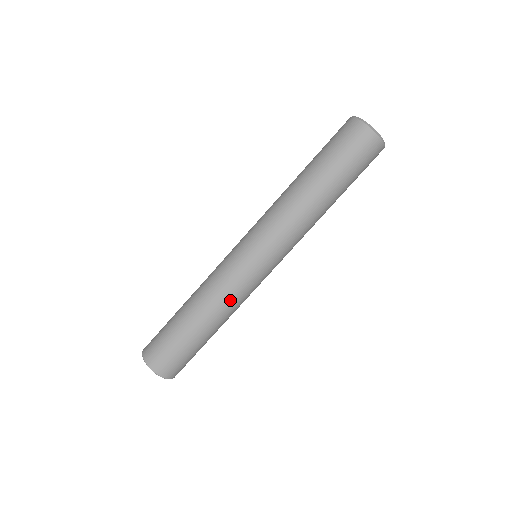
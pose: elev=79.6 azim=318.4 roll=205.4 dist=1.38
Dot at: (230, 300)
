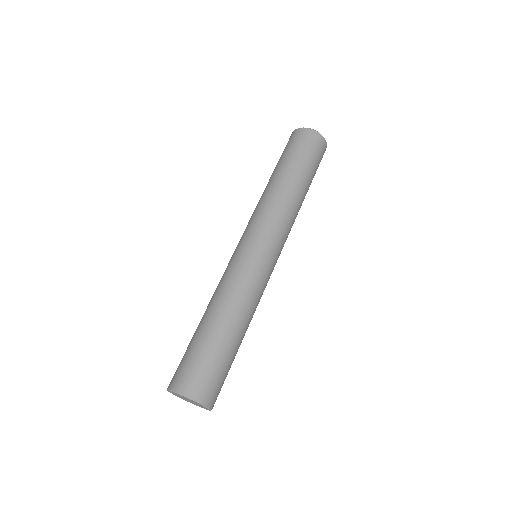
Dot at: (248, 293)
